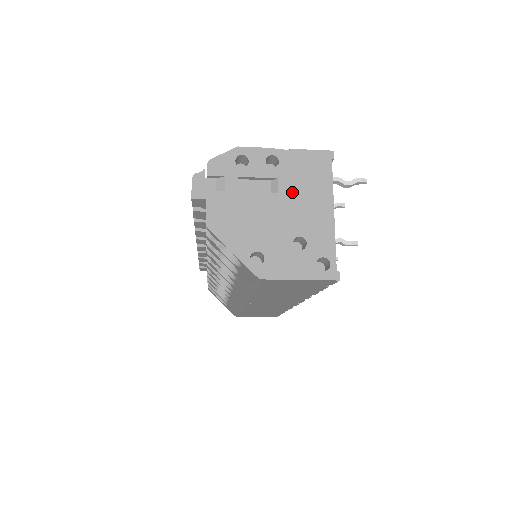
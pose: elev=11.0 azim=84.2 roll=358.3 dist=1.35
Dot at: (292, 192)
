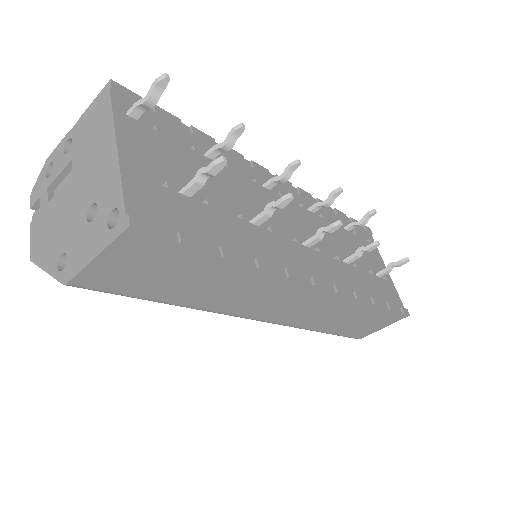
Dot at: (83, 161)
